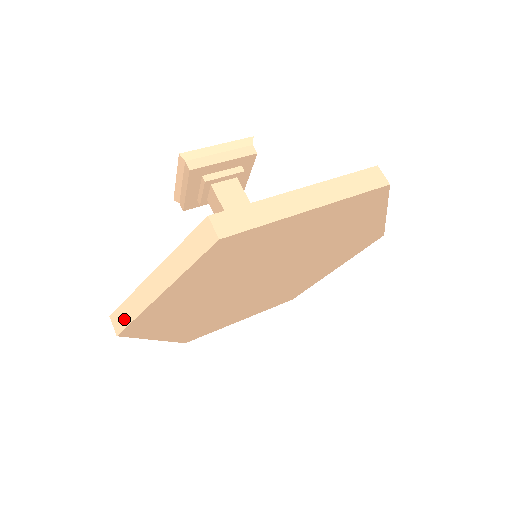
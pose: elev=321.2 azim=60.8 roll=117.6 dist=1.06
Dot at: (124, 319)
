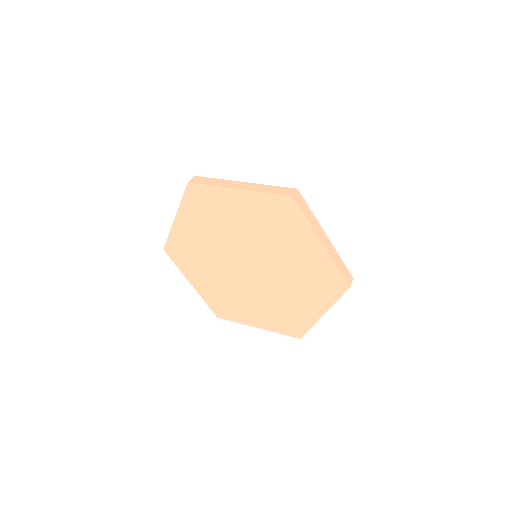
Dot at: occluded
